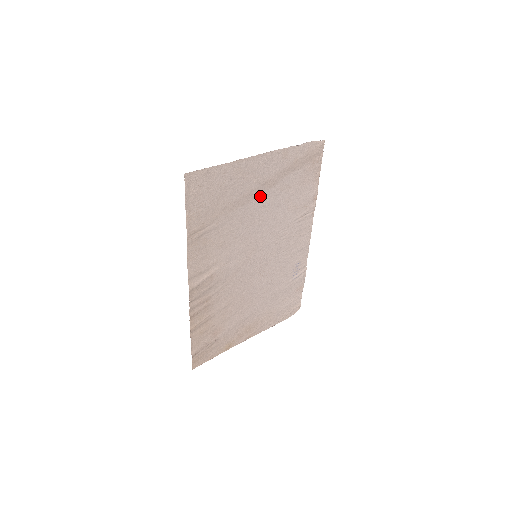
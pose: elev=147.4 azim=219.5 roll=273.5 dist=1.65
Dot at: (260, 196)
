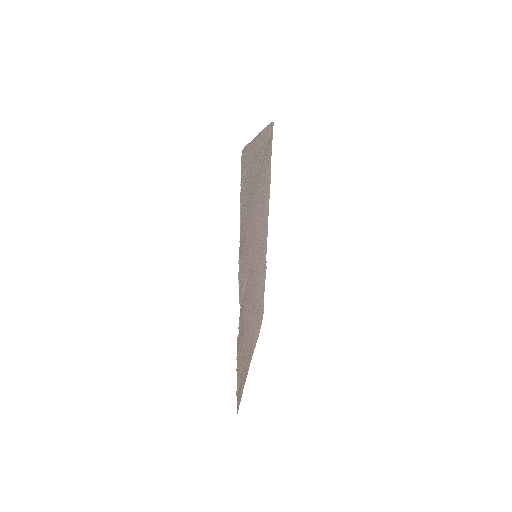
Dot at: (258, 183)
